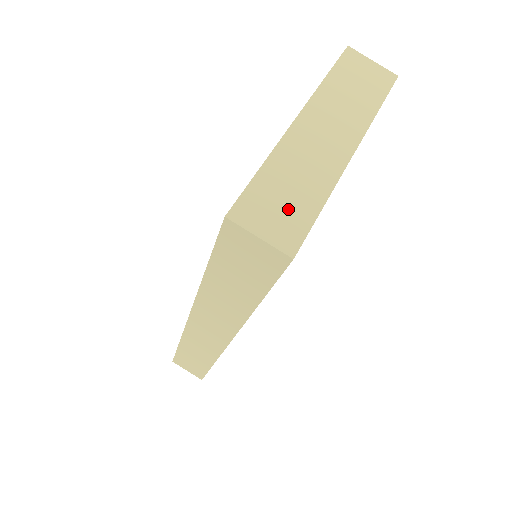
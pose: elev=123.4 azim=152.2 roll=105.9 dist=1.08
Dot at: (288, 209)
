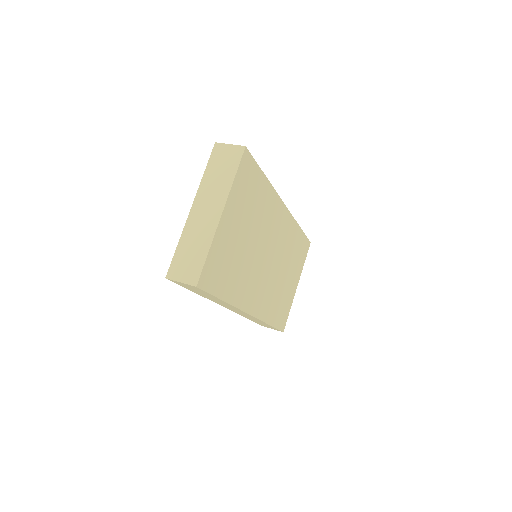
Dot at: (192, 262)
